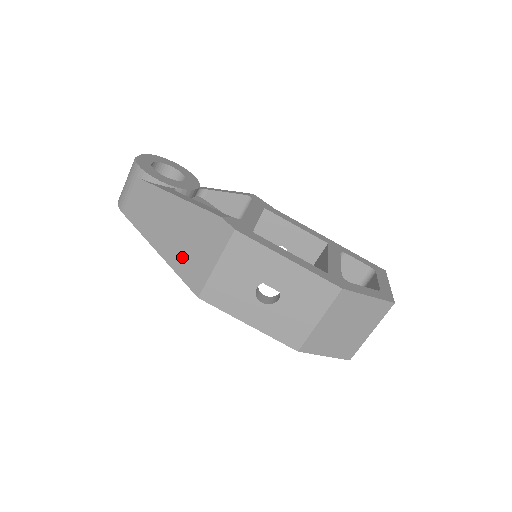
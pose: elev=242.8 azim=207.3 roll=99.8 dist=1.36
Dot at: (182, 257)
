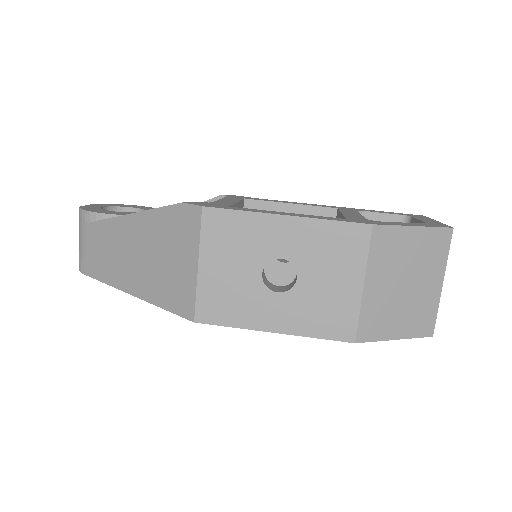
Dot at: (159, 282)
